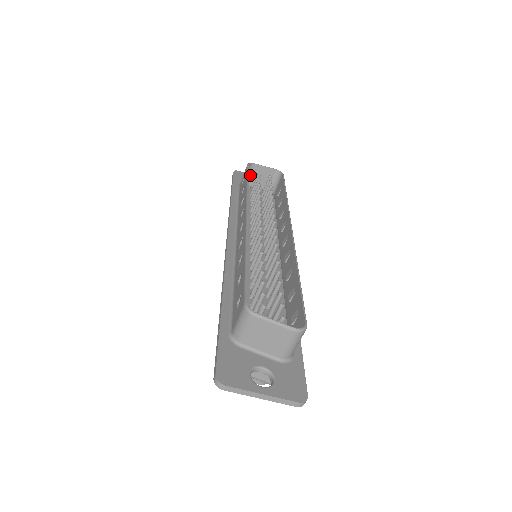
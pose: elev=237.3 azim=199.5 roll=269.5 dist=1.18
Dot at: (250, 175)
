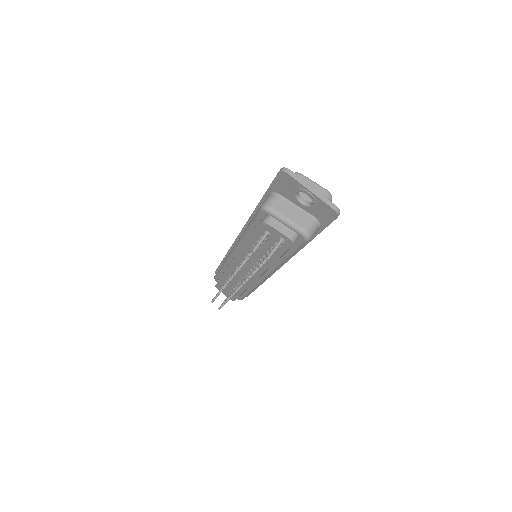
Dot at: occluded
